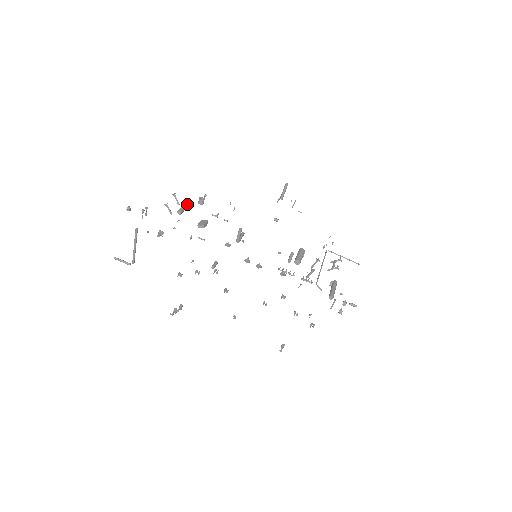
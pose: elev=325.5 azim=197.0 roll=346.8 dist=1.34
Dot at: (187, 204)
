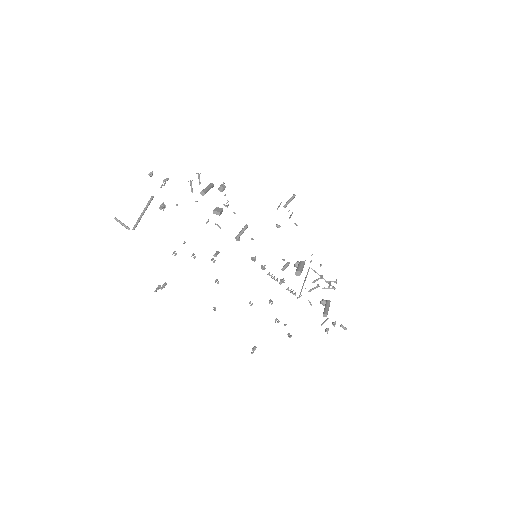
Dot at: (210, 187)
